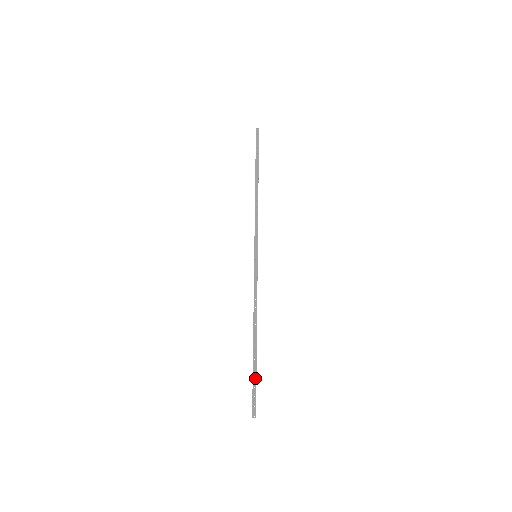
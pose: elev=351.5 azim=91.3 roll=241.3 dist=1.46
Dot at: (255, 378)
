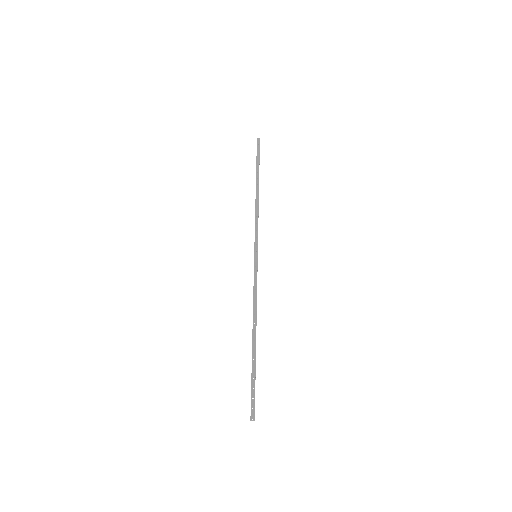
Dot at: (254, 378)
